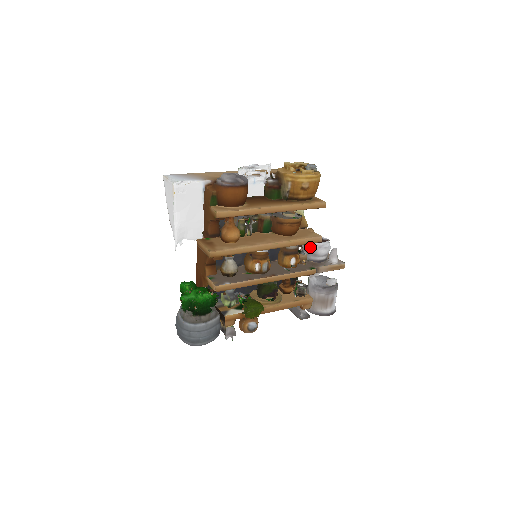
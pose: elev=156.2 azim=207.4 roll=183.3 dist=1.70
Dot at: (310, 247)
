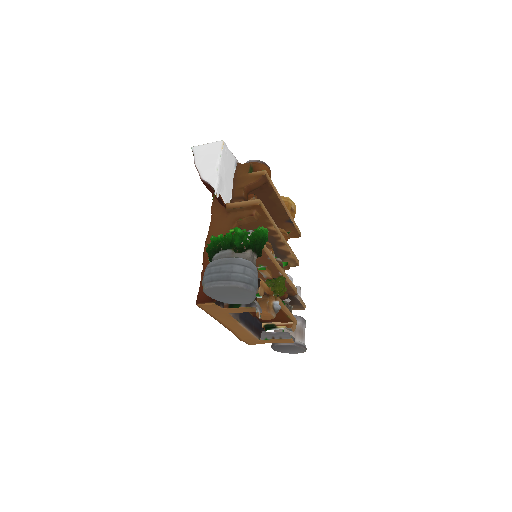
Dot at: occluded
